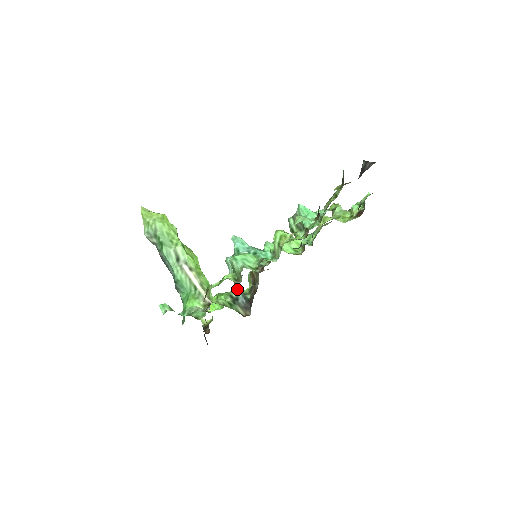
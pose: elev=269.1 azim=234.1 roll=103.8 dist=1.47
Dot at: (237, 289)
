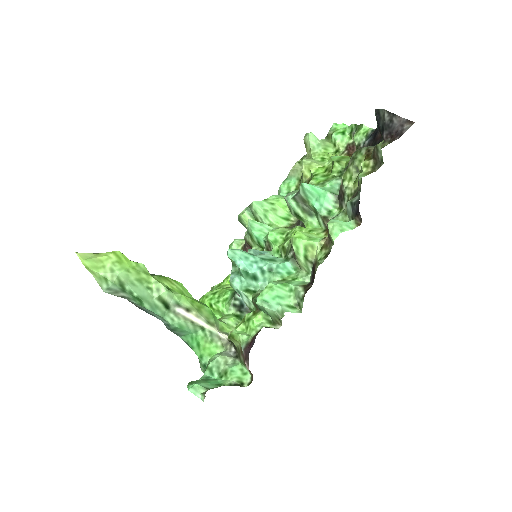
Dot at: occluded
